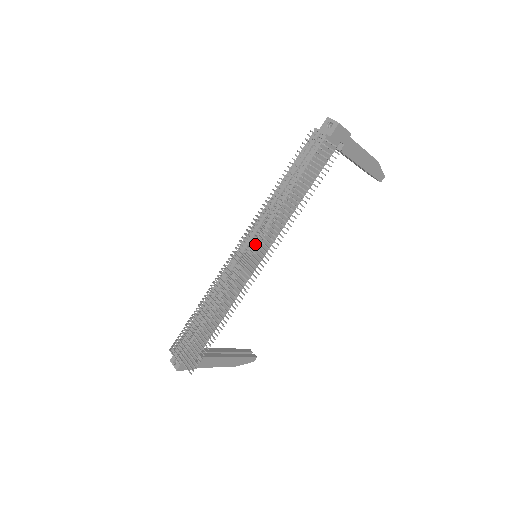
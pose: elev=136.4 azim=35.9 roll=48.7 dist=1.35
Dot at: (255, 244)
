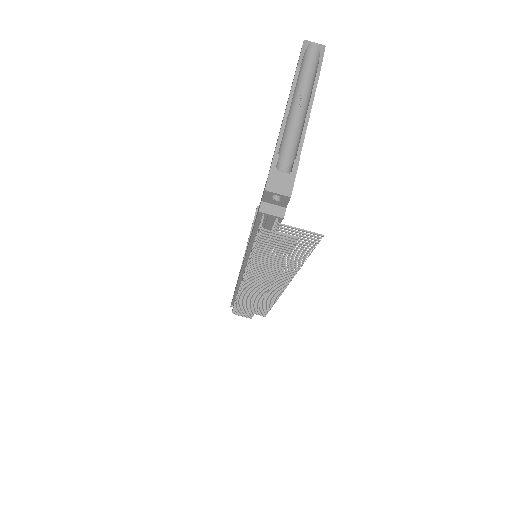
Dot at: (266, 286)
